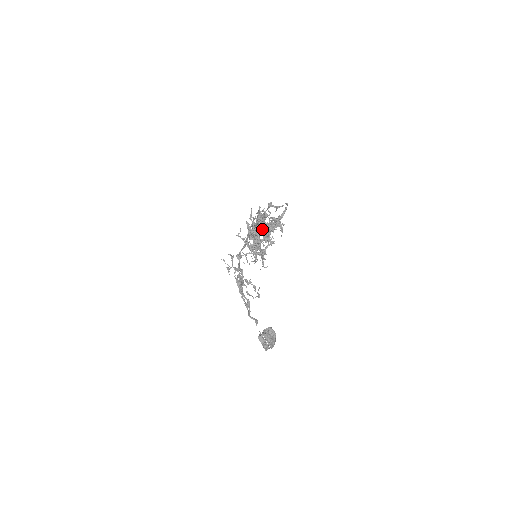
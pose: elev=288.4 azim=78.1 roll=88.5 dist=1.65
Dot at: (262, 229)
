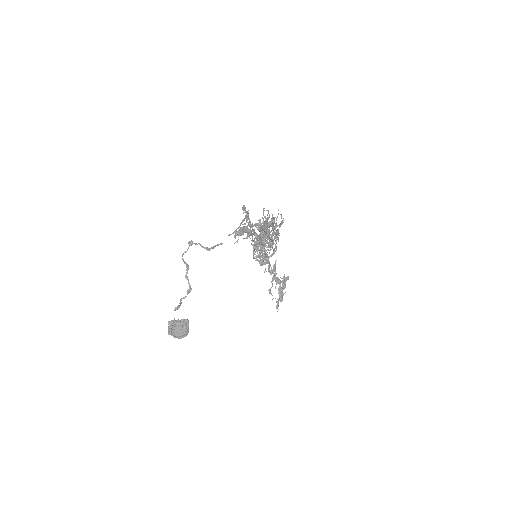
Dot at: occluded
